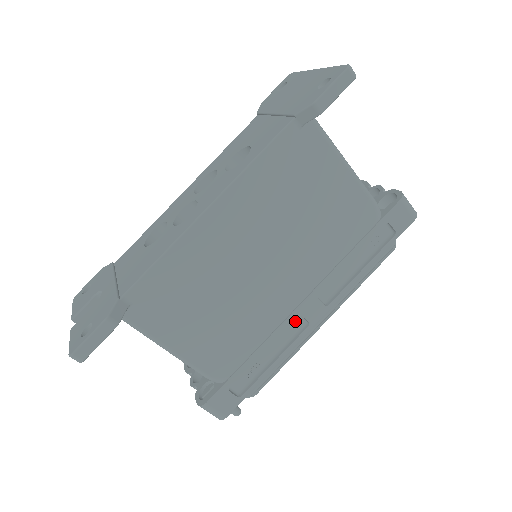
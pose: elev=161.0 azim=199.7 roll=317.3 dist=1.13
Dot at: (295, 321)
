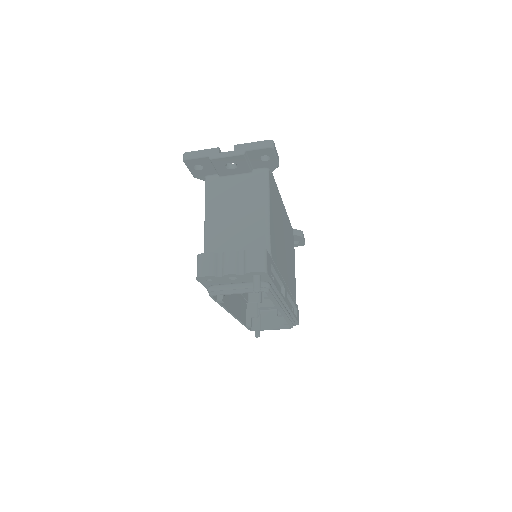
Dot at: (280, 288)
